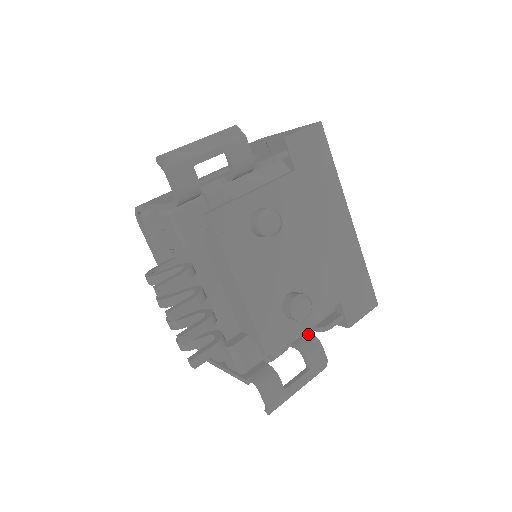
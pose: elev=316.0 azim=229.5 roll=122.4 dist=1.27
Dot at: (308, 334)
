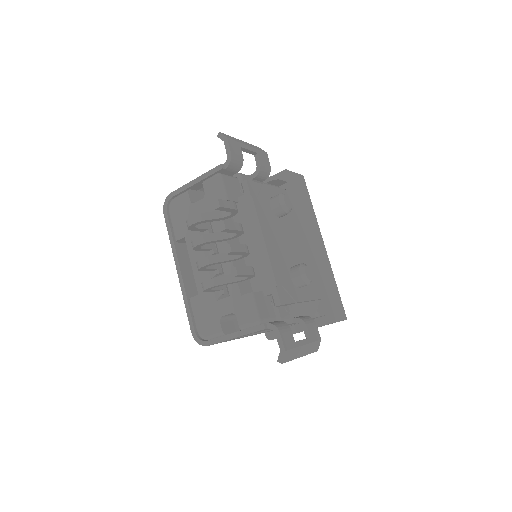
Dot at: occluded
